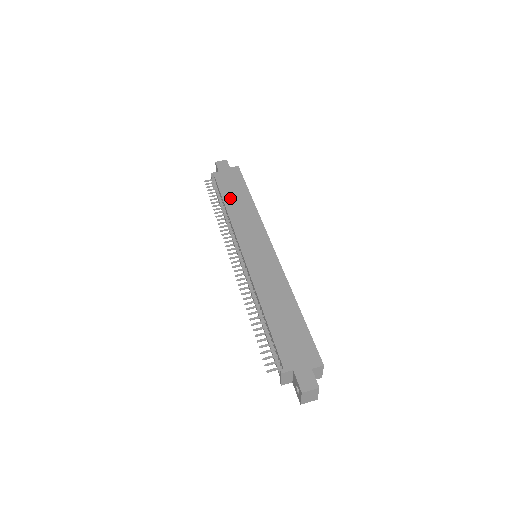
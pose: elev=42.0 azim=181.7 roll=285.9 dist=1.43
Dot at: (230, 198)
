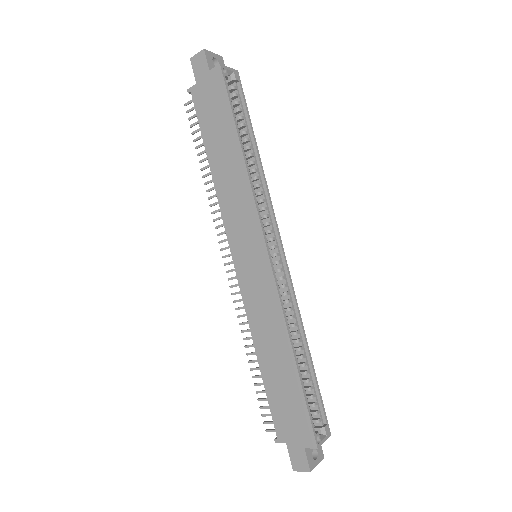
Dot at: (214, 149)
